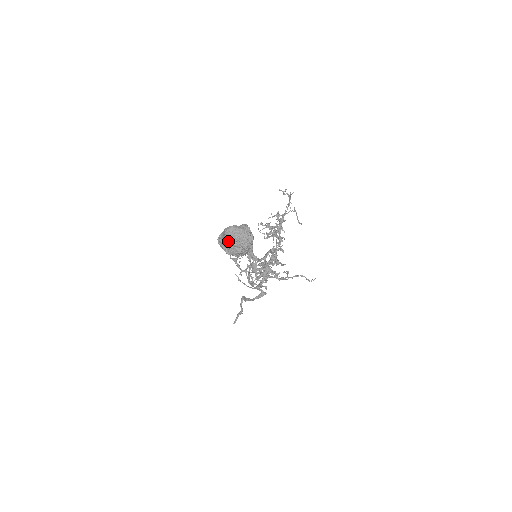
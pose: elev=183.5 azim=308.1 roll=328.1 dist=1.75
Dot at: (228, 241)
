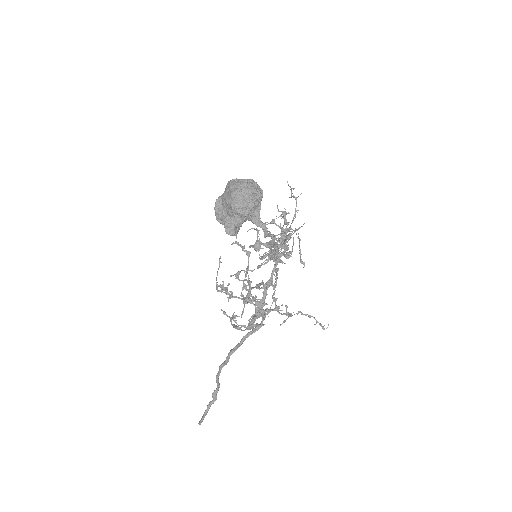
Dot at: (233, 187)
